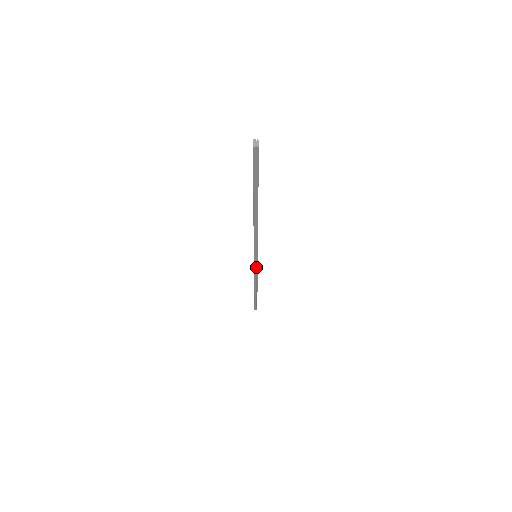
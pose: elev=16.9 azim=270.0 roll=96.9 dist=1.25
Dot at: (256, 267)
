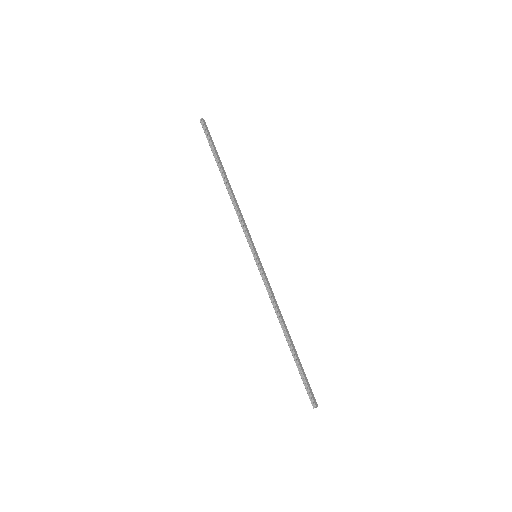
Dot at: (264, 277)
